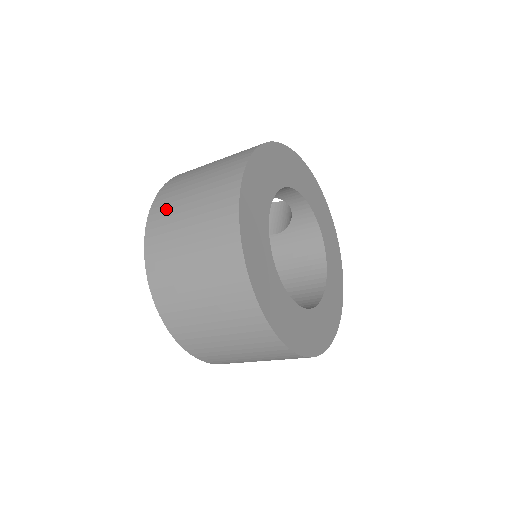
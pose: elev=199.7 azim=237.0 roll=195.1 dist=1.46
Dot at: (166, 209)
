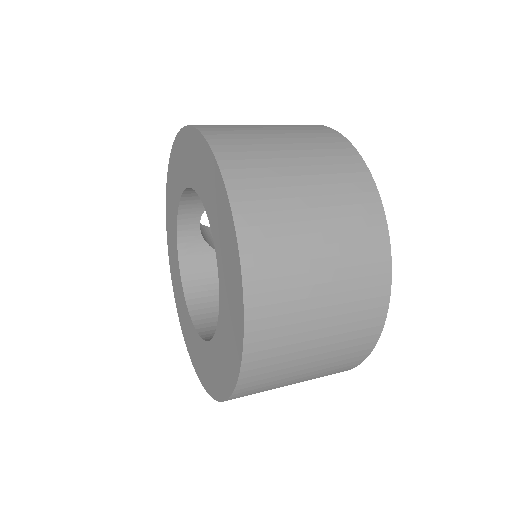
Dot at: (239, 138)
